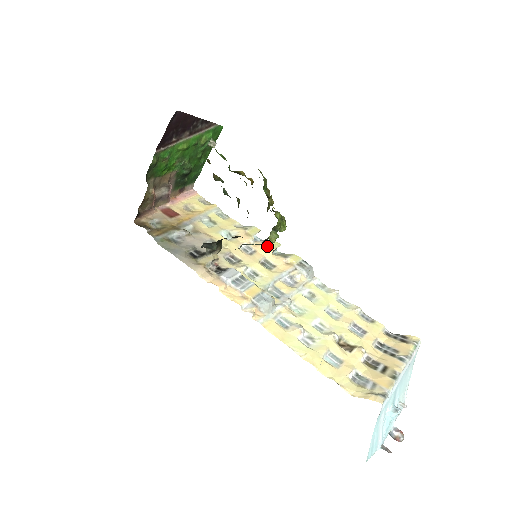
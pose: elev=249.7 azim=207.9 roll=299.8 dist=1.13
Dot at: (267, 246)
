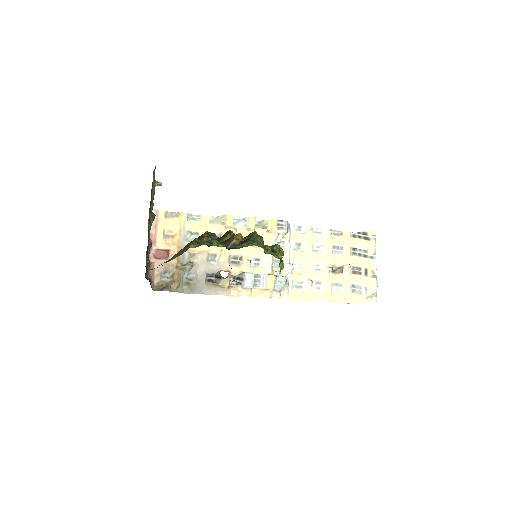
Dot at: (248, 228)
